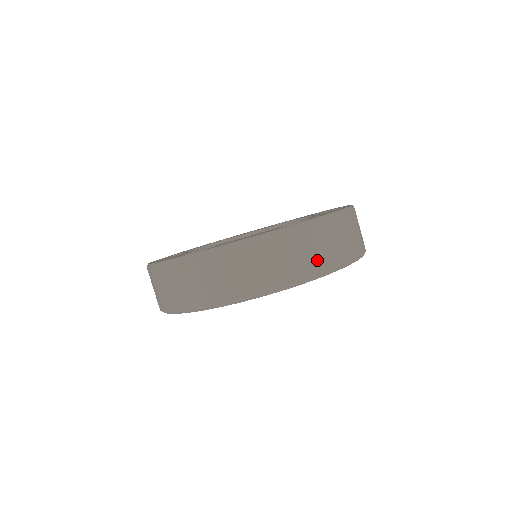
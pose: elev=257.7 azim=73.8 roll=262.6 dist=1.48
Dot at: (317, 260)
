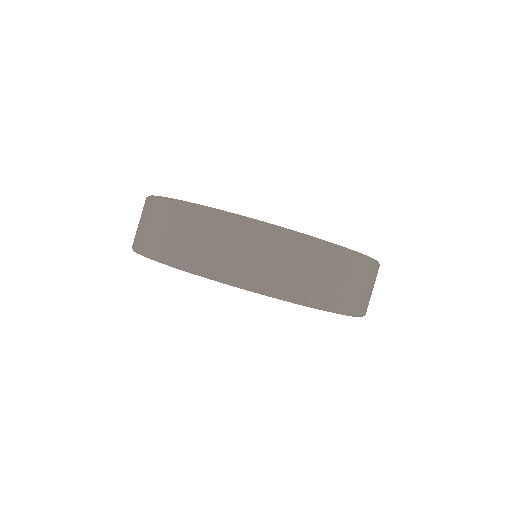
Dot at: (308, 285)
